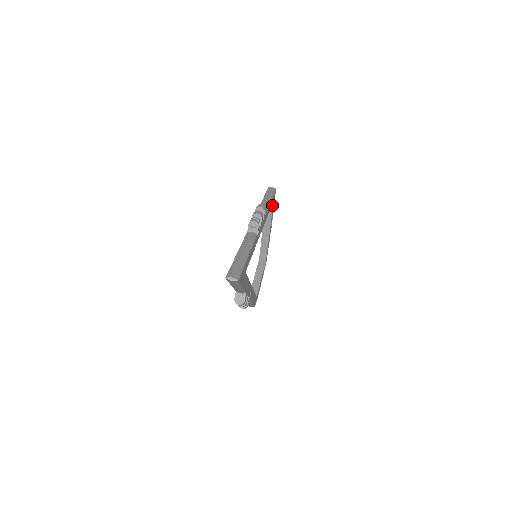
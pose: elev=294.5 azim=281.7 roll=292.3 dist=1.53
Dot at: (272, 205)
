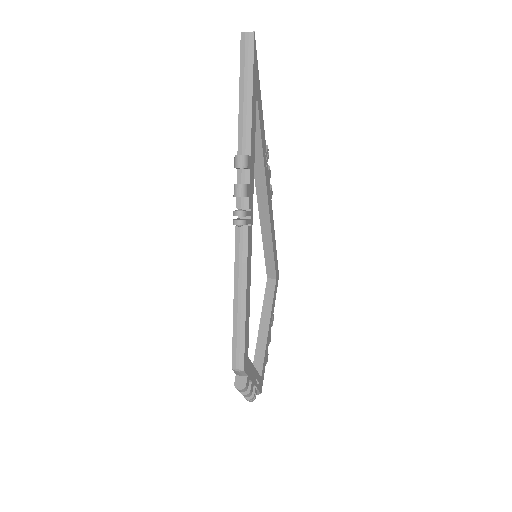
Dot at: (274, 285)
